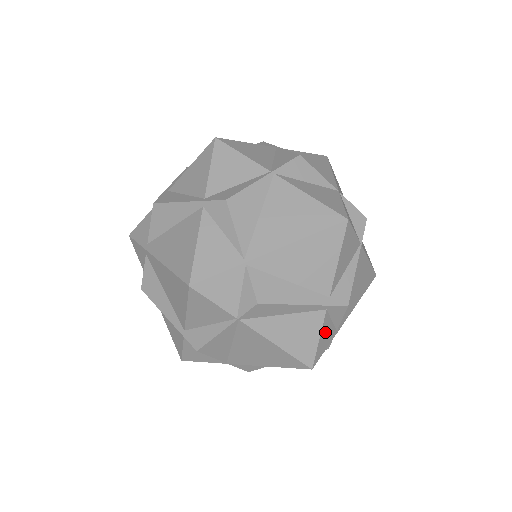
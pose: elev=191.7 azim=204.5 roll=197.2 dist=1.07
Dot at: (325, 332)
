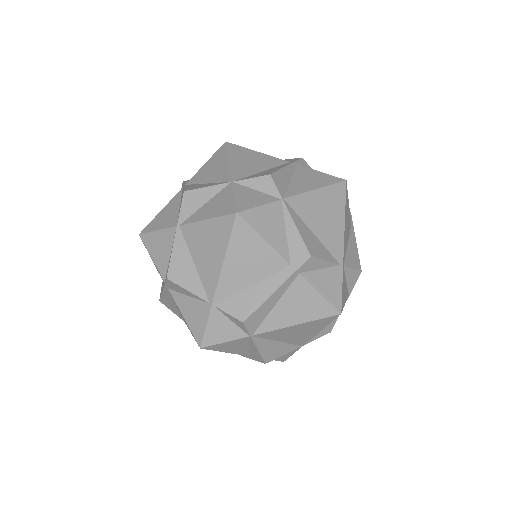
Dot at: (322, 282)
